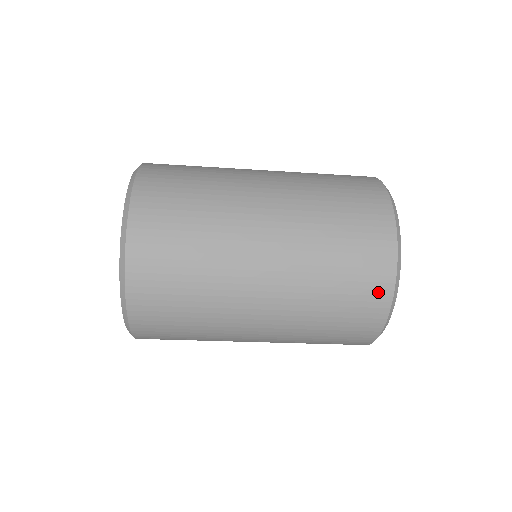
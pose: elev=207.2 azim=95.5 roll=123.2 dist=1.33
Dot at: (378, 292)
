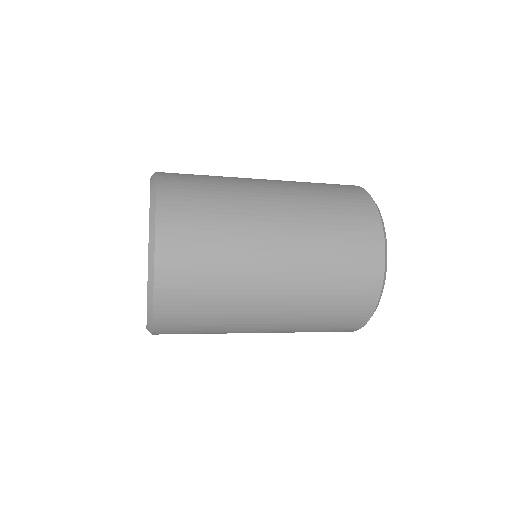
Dot at: (343, 331)
